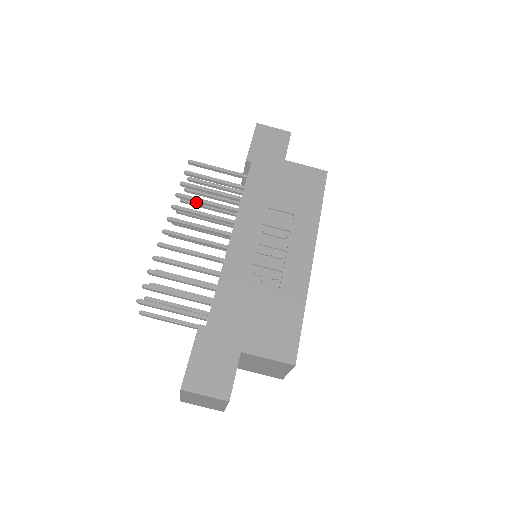
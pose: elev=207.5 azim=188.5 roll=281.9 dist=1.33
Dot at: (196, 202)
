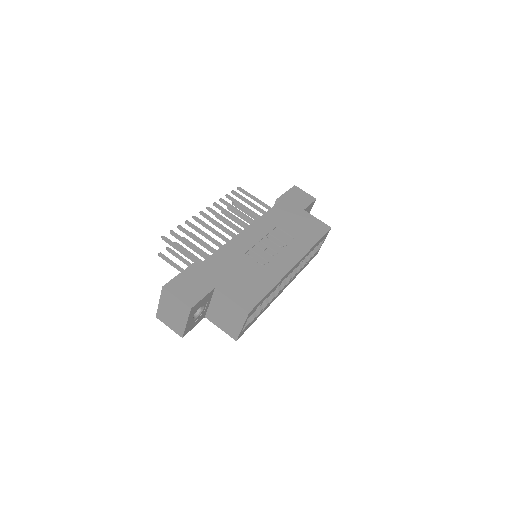
Dot at: (231, 208)
